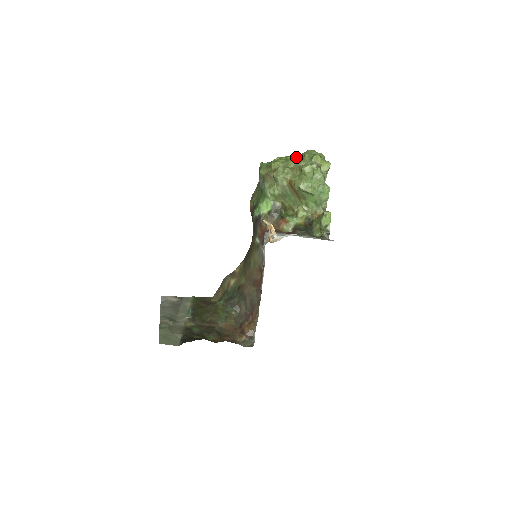
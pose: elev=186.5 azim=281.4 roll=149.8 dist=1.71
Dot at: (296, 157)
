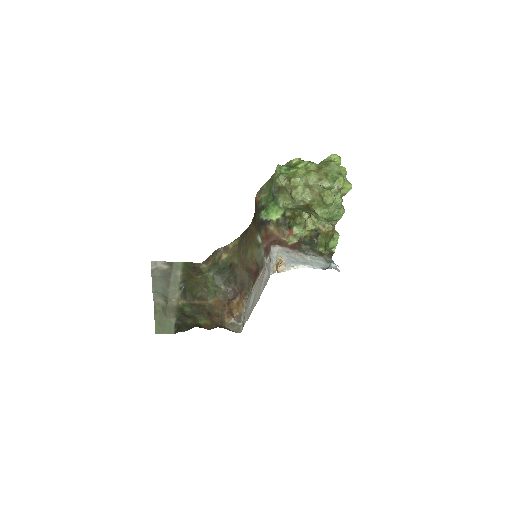
Dot at: (317, 167)
